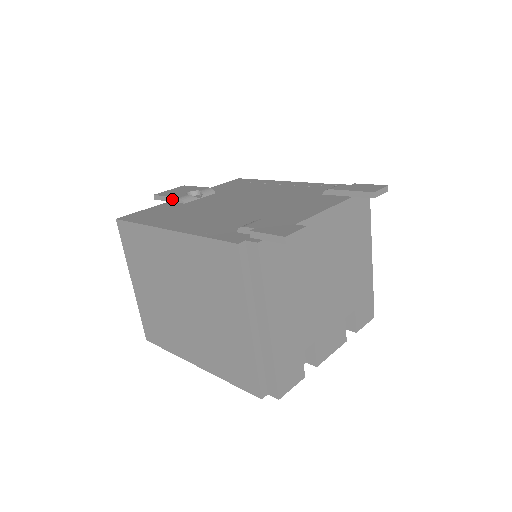
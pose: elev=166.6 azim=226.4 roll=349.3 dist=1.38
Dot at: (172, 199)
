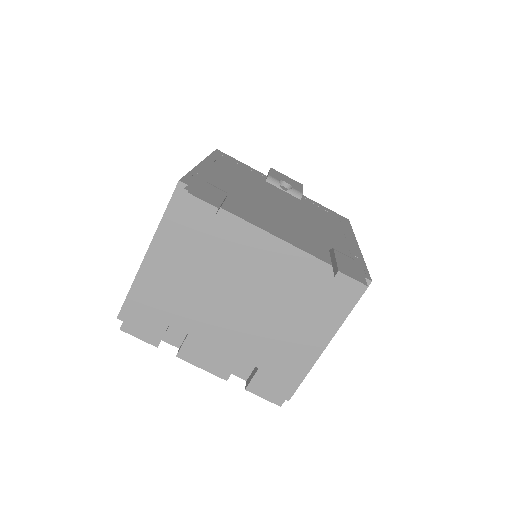
Dot at: occluded
